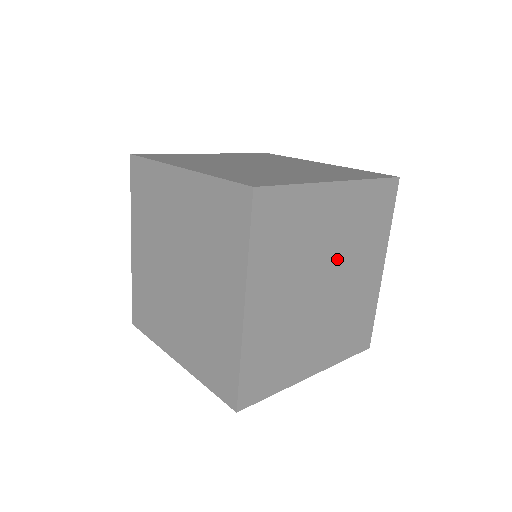
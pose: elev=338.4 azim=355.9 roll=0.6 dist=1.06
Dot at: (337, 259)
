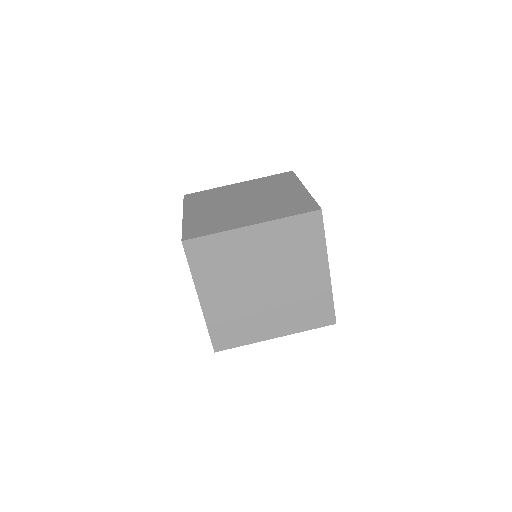
Dot at: occluded
